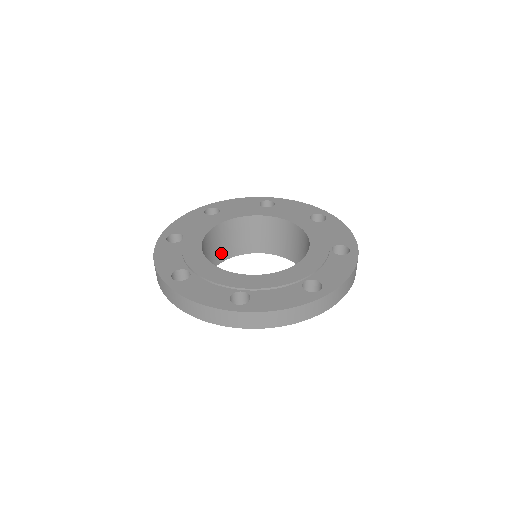
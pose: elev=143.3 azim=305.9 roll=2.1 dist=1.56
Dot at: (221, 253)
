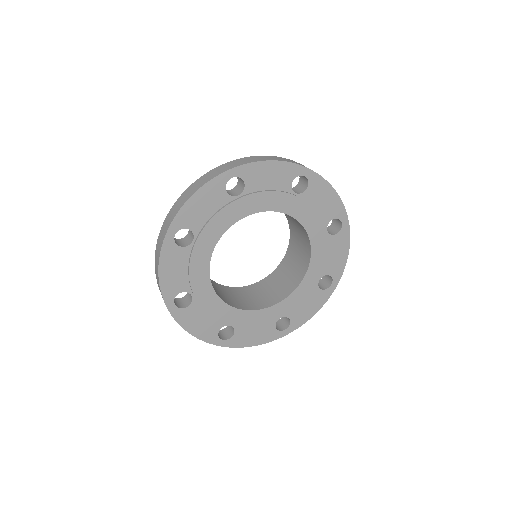
Dot at: occluded
